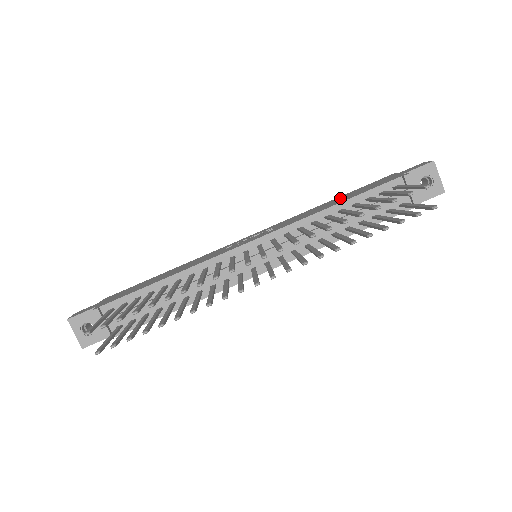
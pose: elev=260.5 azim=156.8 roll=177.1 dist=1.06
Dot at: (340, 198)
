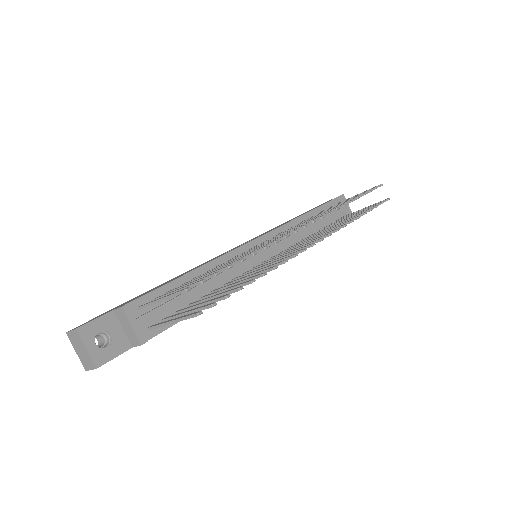
Dot at: occluded
